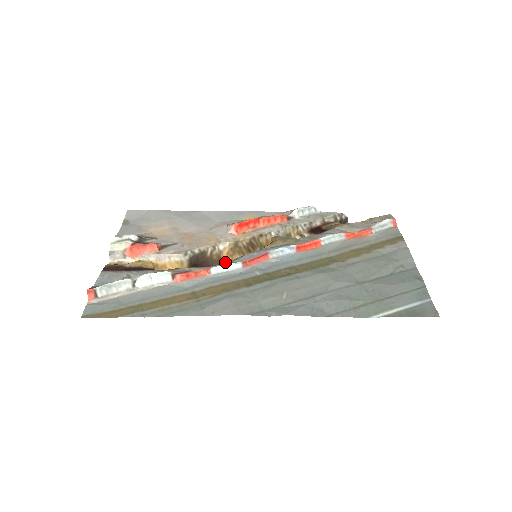
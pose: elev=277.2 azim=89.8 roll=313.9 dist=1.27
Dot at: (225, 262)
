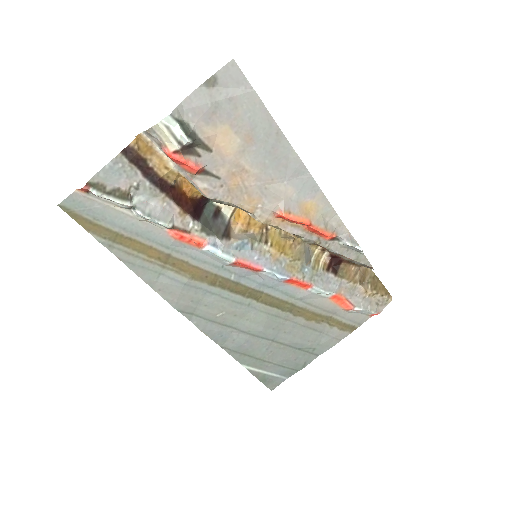
Dot at: occluded
